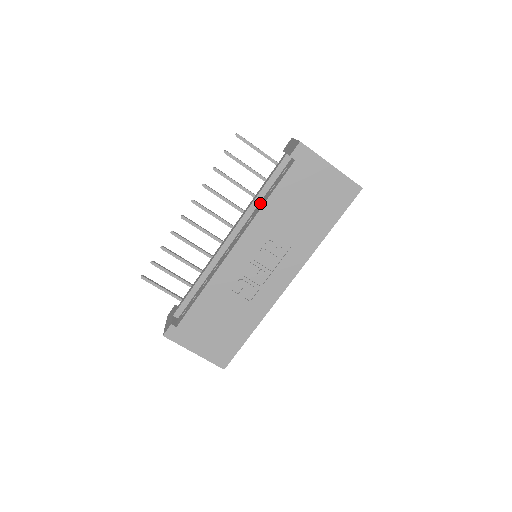
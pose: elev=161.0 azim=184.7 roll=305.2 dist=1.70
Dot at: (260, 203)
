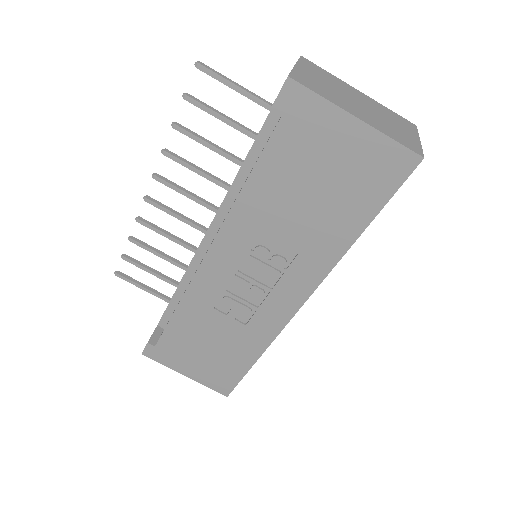
Dot at: (243, 183)
